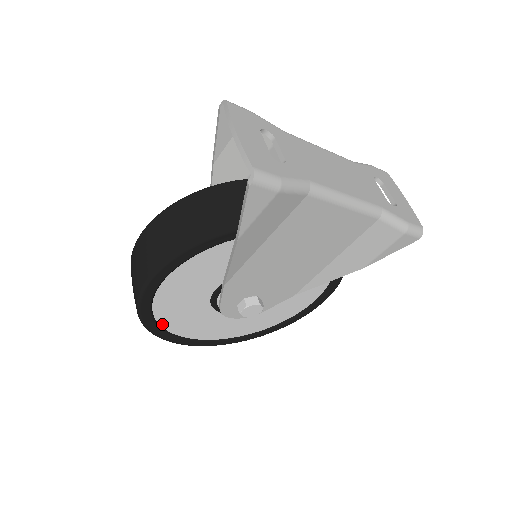
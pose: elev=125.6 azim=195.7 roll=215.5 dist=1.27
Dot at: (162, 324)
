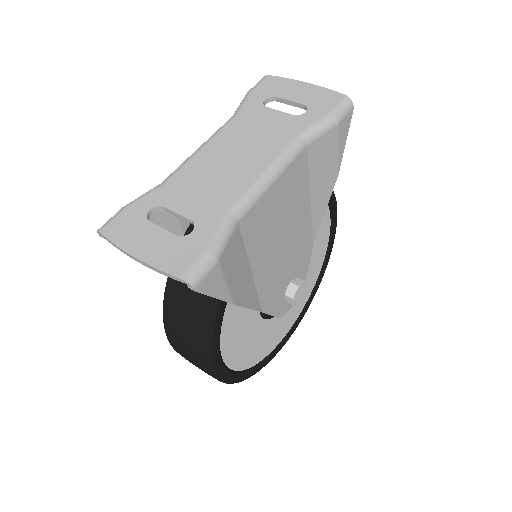
Dot at: (255, 363)
